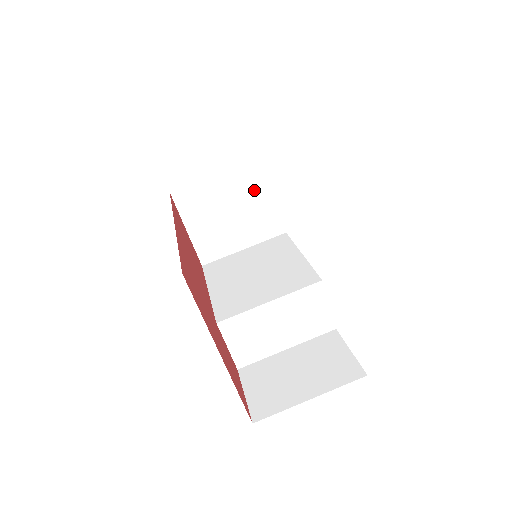
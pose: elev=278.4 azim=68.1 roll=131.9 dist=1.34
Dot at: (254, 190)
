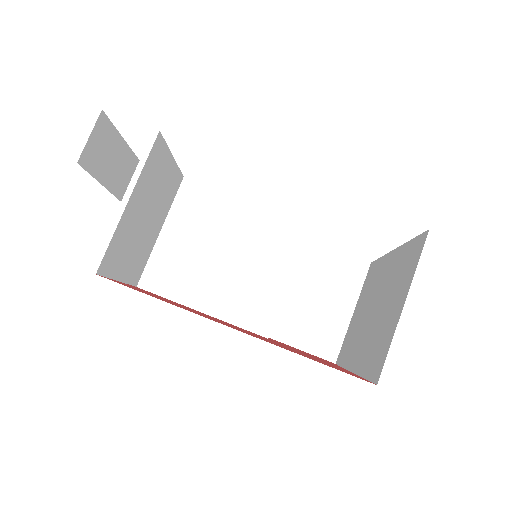
Dot at: (159, 172)
